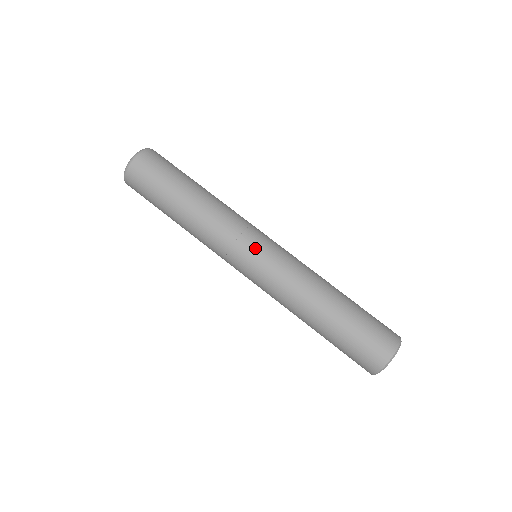
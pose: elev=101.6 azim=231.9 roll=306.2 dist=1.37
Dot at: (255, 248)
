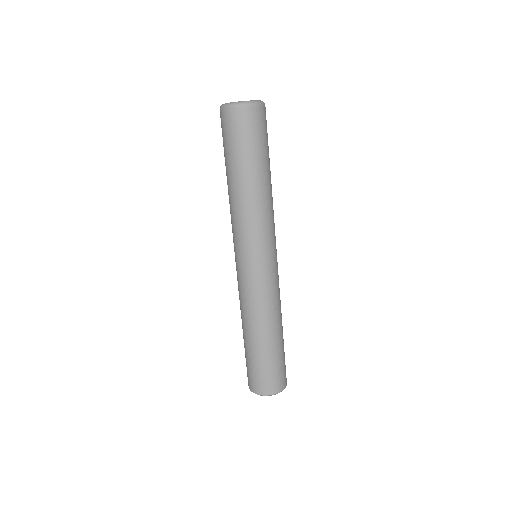
Dot at: (259, 259)
